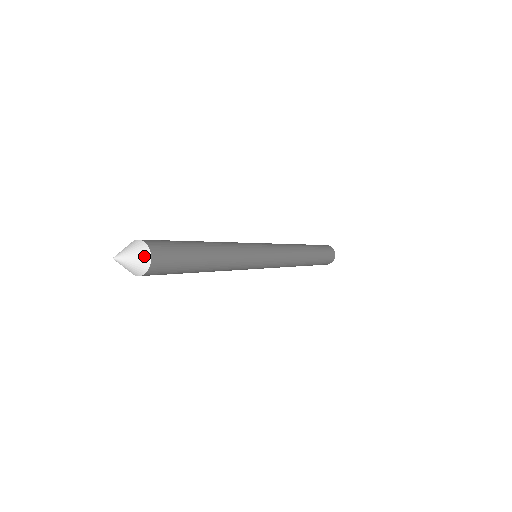
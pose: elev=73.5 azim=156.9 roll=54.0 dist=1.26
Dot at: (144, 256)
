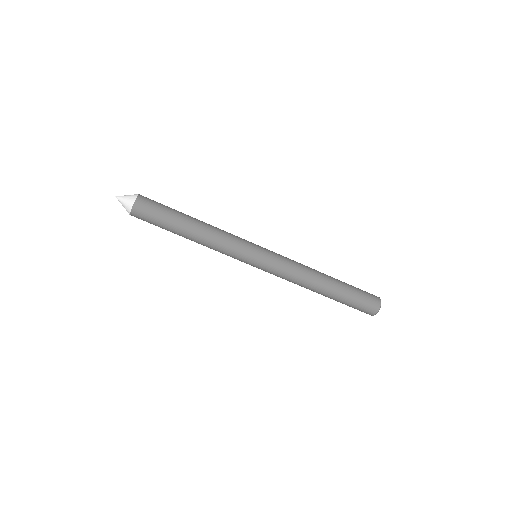
Dot at: (131, 200)
